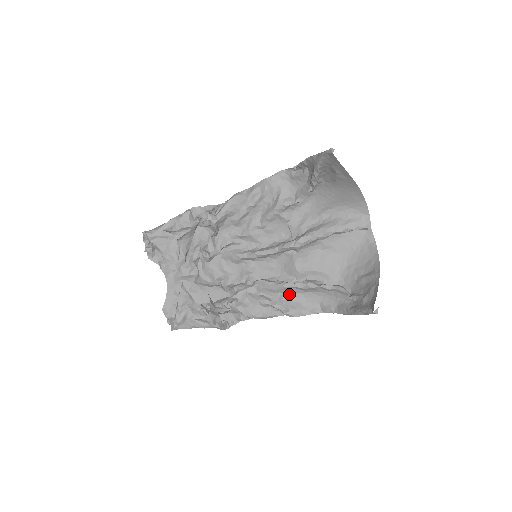
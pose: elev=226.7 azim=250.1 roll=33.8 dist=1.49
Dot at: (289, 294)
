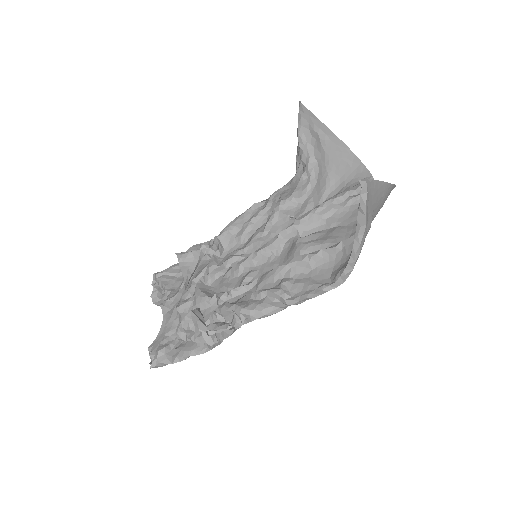
Dot at: (290, 277)
